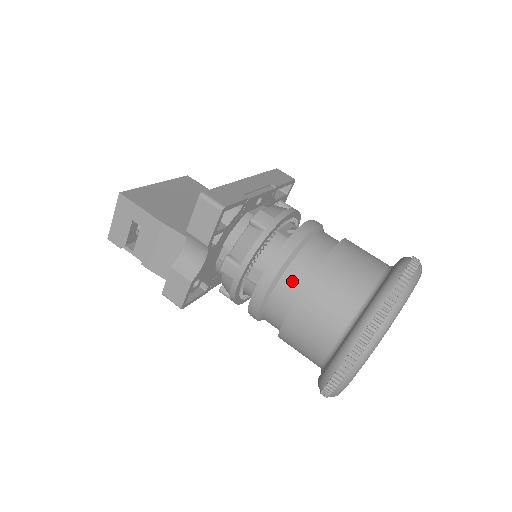
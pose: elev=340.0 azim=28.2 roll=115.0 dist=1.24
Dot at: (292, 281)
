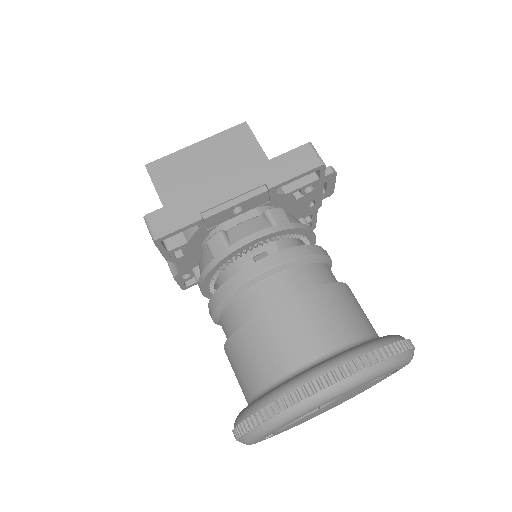
Dot at: (226, 324)
